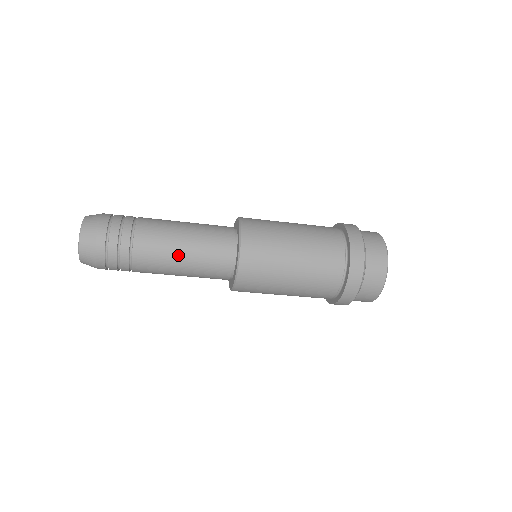
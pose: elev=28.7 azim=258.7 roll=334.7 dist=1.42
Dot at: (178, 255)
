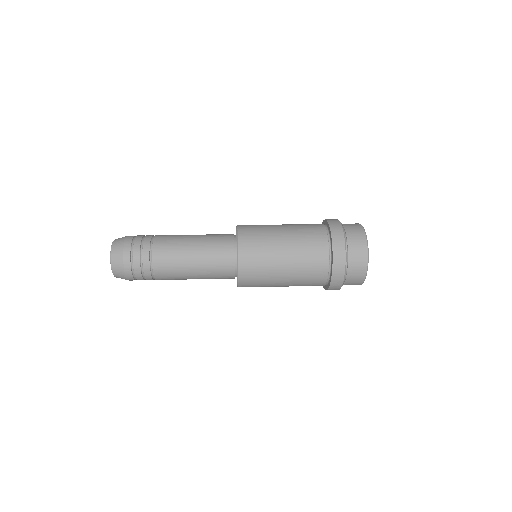
Dot at: (189, 269)
